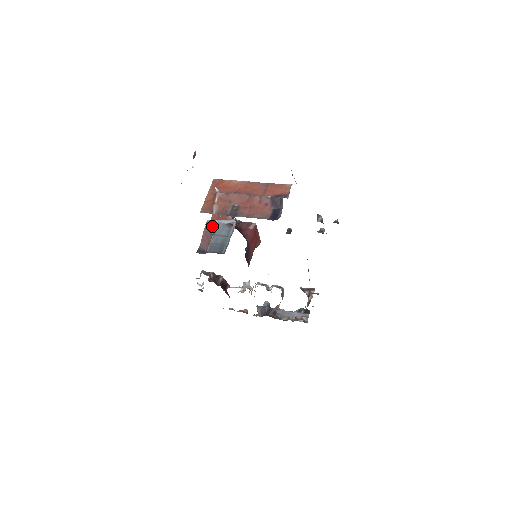
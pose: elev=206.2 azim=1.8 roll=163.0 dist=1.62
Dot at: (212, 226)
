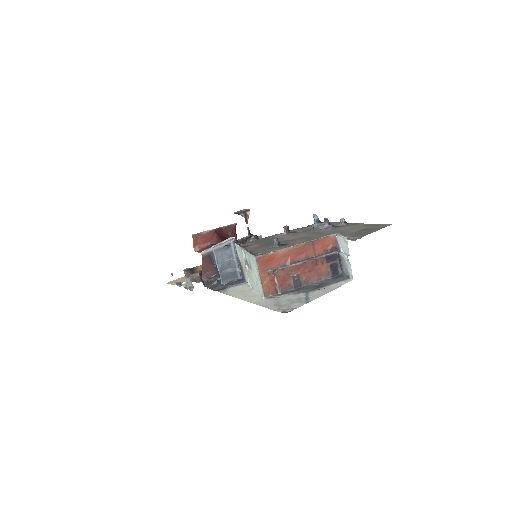
Dot at: (210, 256)
